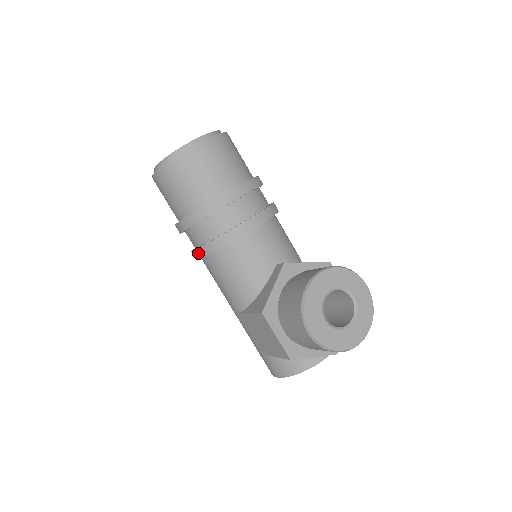
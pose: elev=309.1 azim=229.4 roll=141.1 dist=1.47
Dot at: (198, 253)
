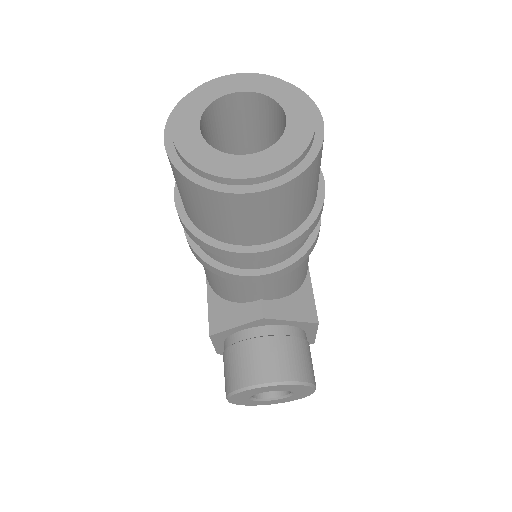
Dot at: (185, 233)
